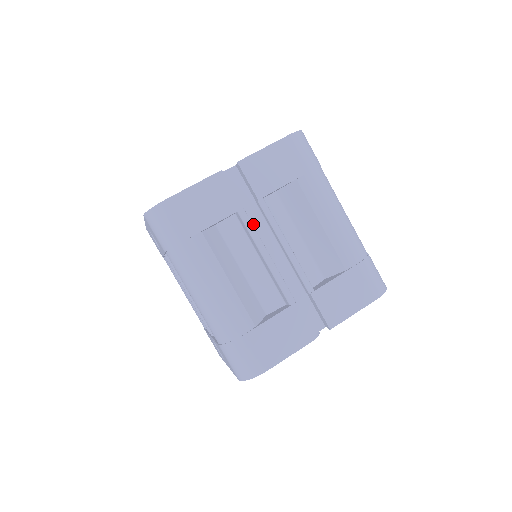
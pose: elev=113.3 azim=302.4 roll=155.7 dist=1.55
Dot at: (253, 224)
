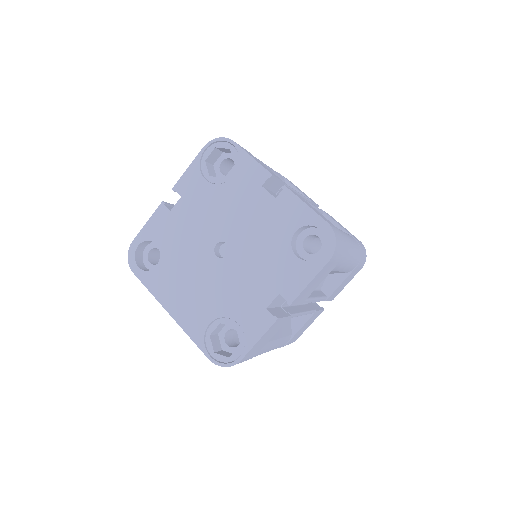
Dot at: occluded
